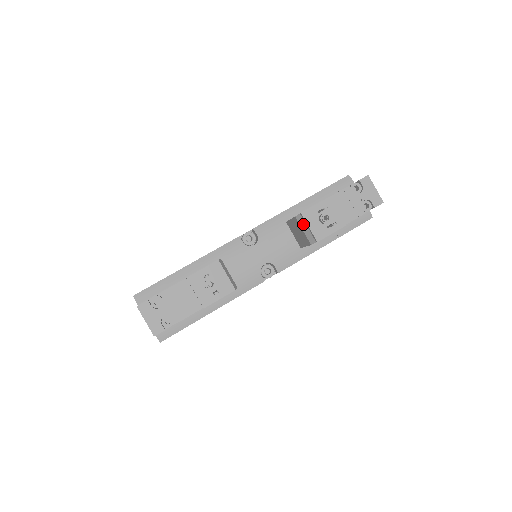
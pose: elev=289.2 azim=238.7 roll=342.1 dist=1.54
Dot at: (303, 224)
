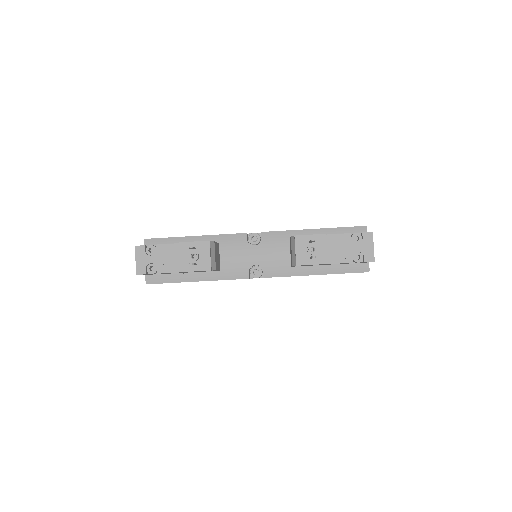
Dot at: (293, 246)
